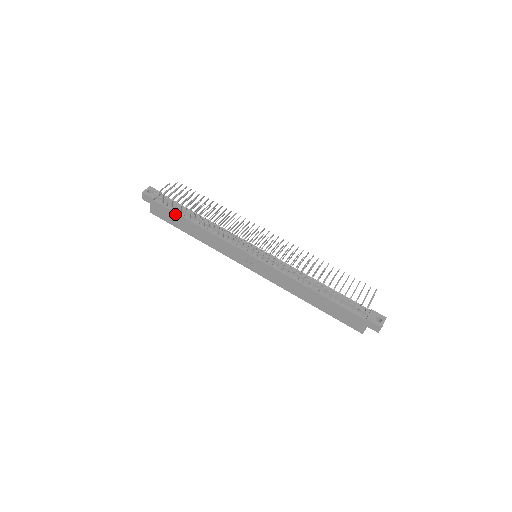
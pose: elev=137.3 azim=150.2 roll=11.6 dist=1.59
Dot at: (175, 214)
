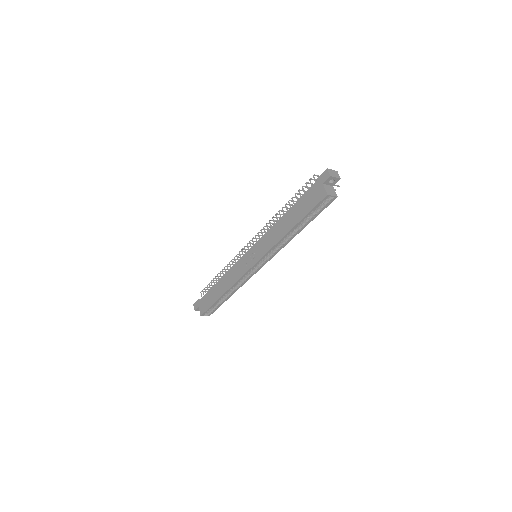
Dot at: (209, 292)
